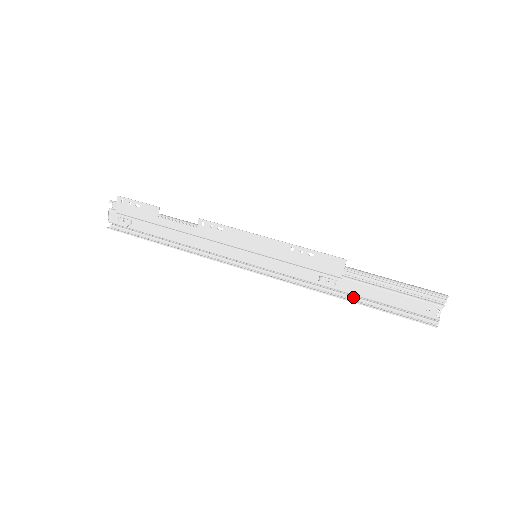
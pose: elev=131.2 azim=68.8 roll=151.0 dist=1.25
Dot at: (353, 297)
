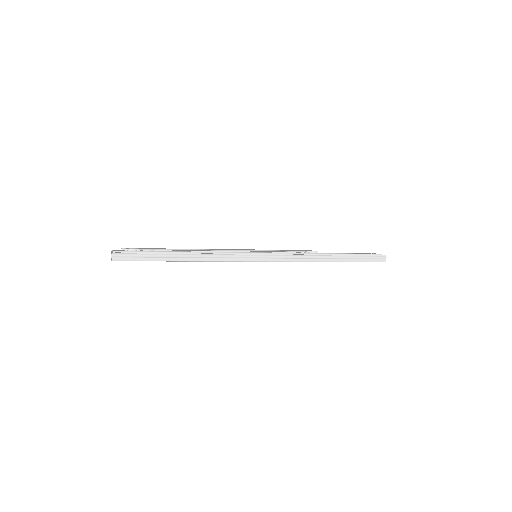
Dot at: (333, 255)
